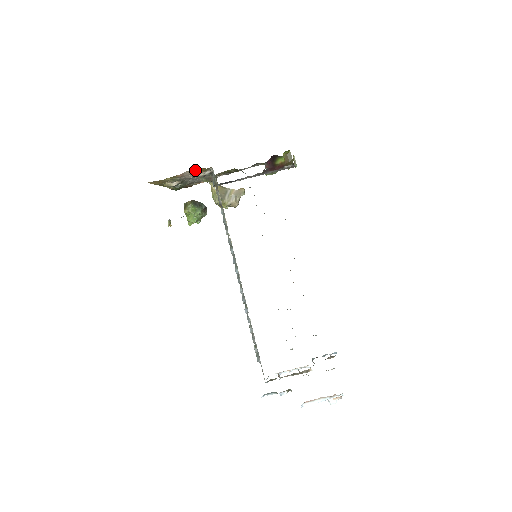
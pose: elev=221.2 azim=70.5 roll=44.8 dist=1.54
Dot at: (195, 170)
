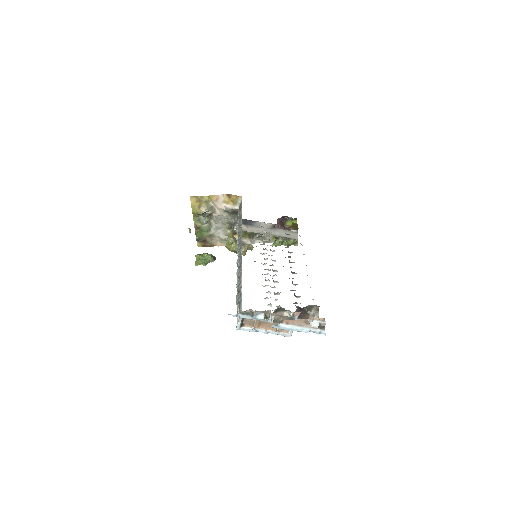
Dot at: (229, 196)
